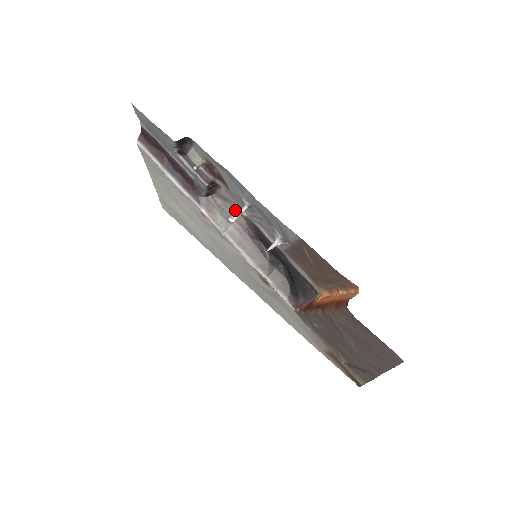
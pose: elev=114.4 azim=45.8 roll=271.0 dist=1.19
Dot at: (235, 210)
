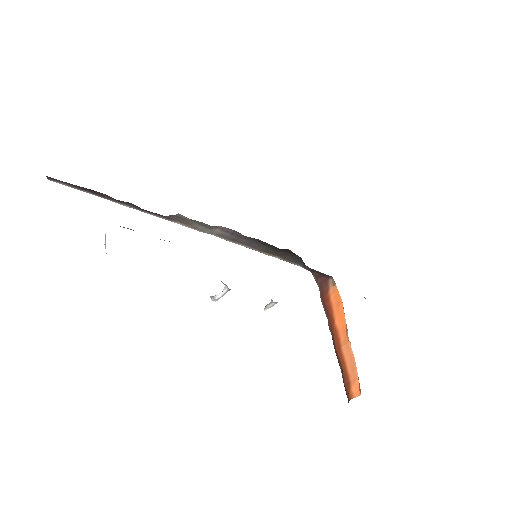
Dot at: (216, 227)
